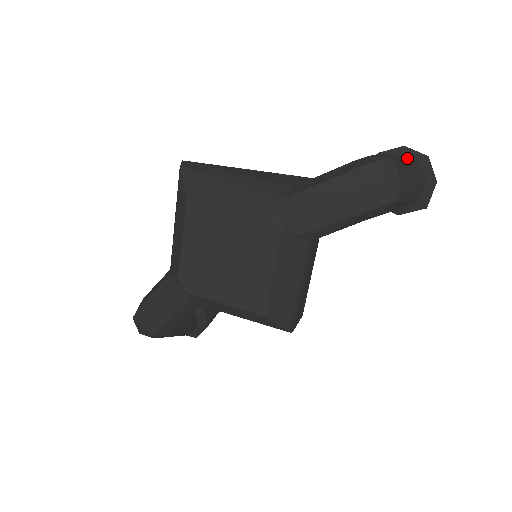
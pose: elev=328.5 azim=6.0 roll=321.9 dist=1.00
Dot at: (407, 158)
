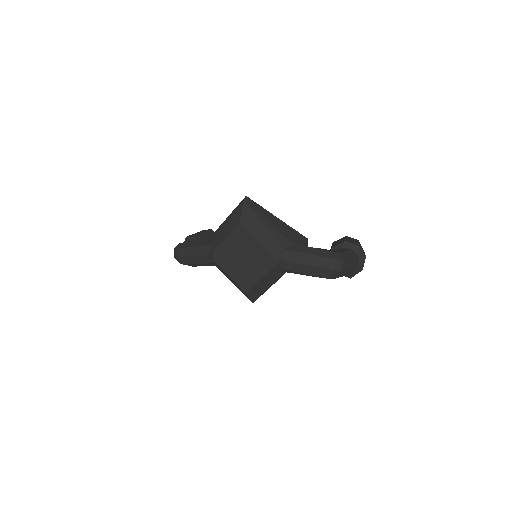
Dot at: (355, 252)
